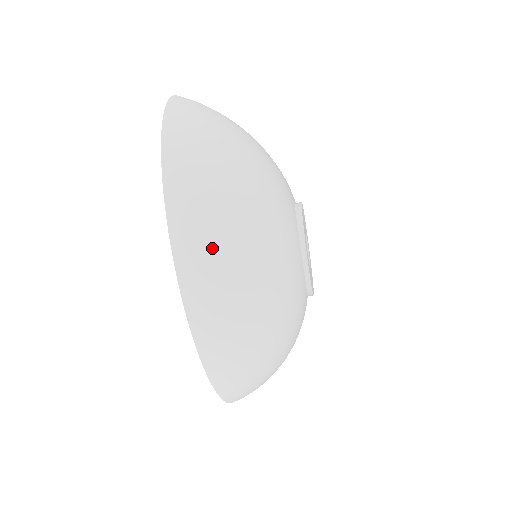
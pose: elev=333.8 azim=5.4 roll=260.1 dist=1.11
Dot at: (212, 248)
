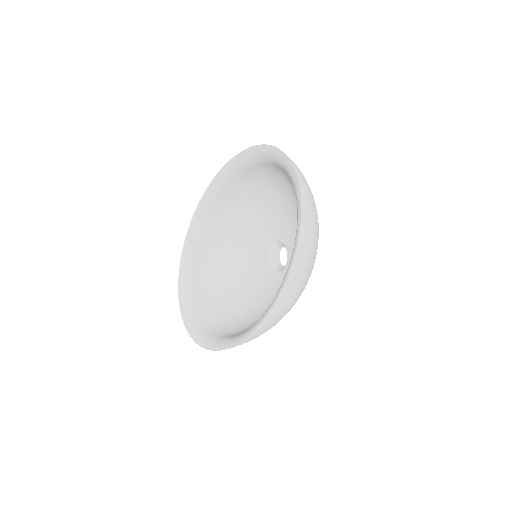
Dot at: (295, 295)
